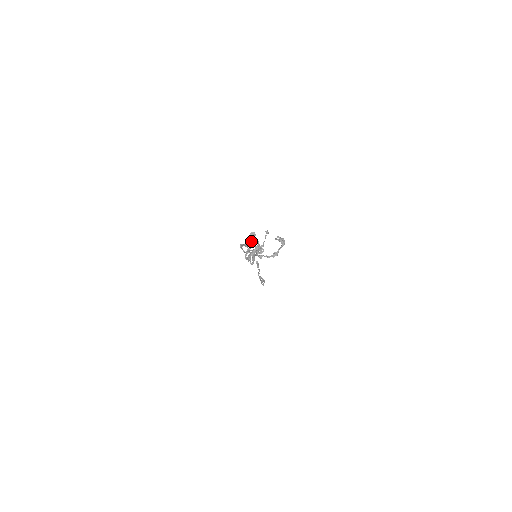
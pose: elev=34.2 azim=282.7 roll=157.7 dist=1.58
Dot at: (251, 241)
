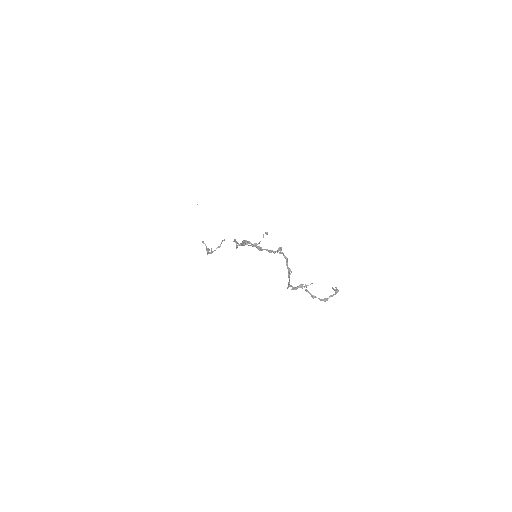
Dot at: (272, 251)
